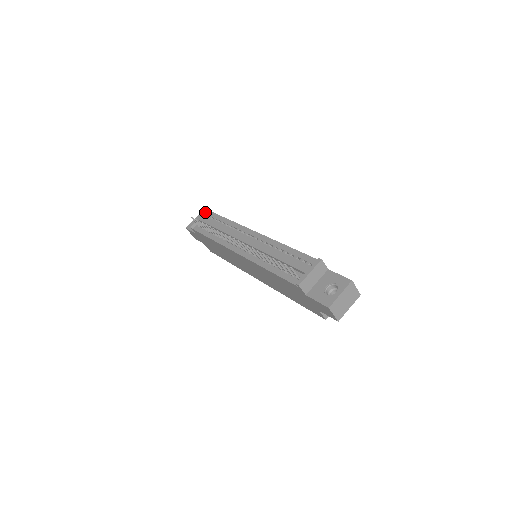
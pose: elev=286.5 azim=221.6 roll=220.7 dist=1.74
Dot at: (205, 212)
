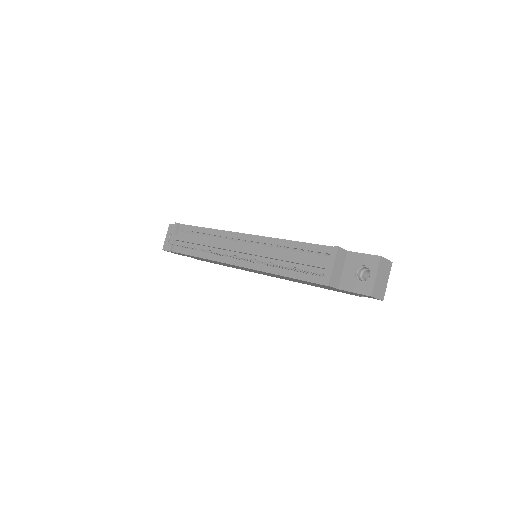
Dot at: (176, 228)
